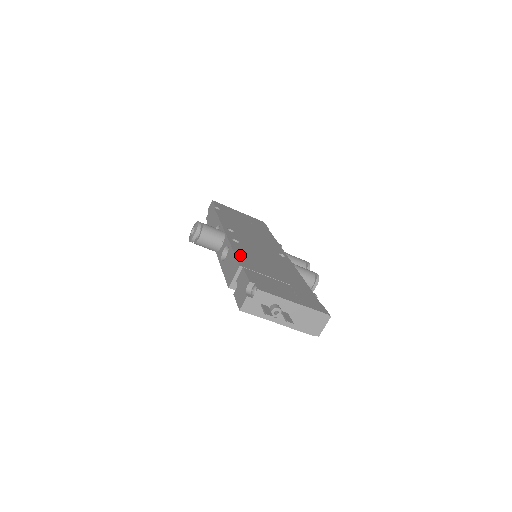
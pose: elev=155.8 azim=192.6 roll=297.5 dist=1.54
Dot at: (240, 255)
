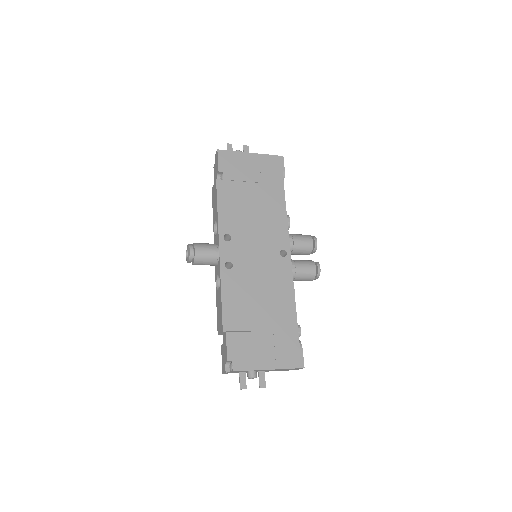
Dot at: (227, 303)
